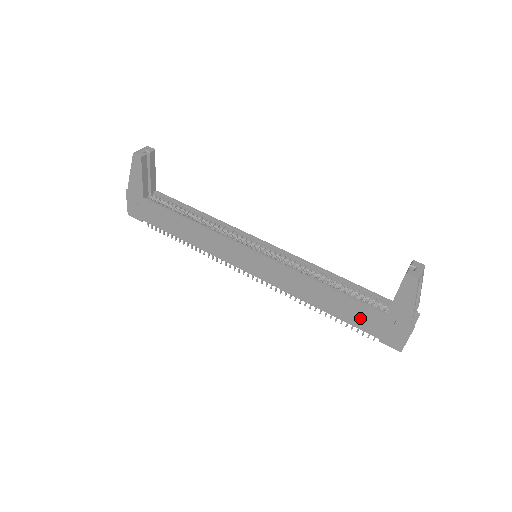
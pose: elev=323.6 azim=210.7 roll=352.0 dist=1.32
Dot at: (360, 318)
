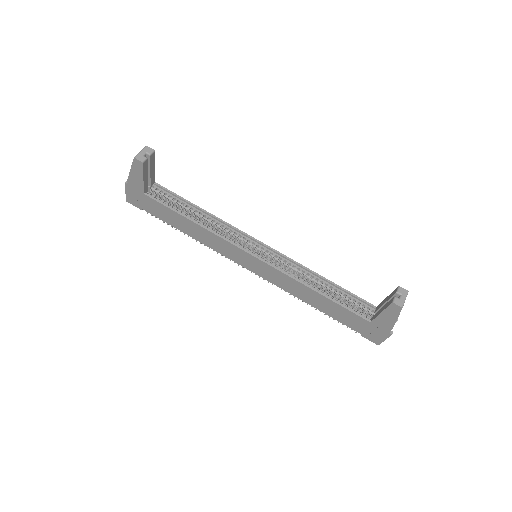
Dot at: (347, 319)
